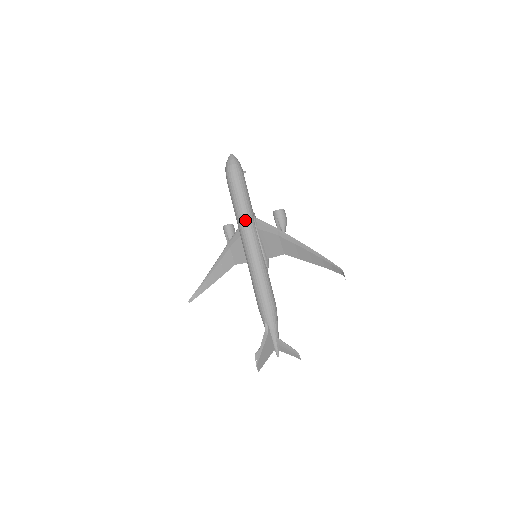
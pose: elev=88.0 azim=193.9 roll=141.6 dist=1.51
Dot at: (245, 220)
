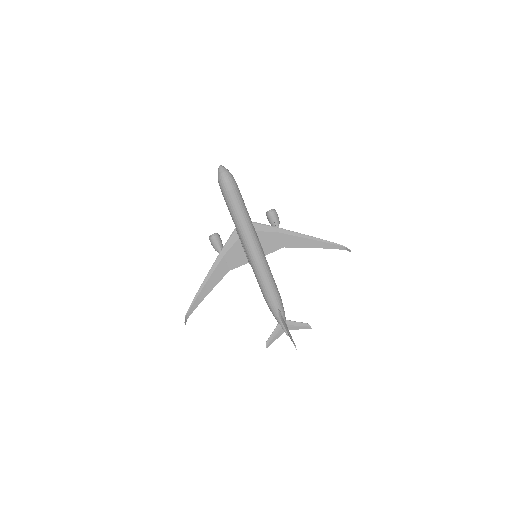
Dot at: (250, 225)
